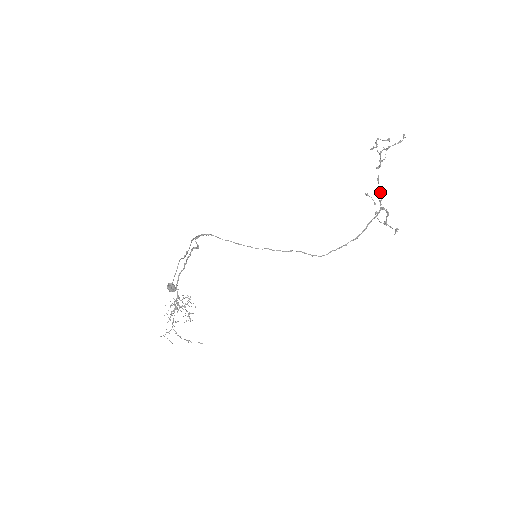
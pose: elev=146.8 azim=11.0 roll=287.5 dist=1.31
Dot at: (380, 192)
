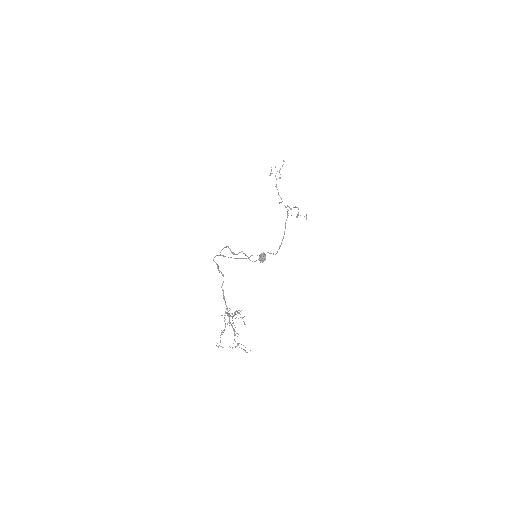
Dot at: occluded
